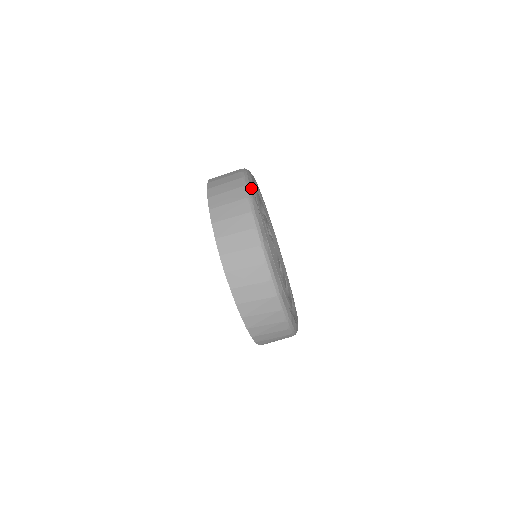
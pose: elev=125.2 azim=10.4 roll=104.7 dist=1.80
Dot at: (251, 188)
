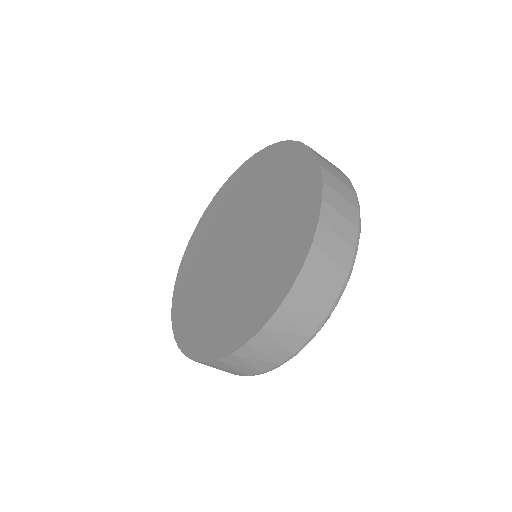
Dot at: occluded
